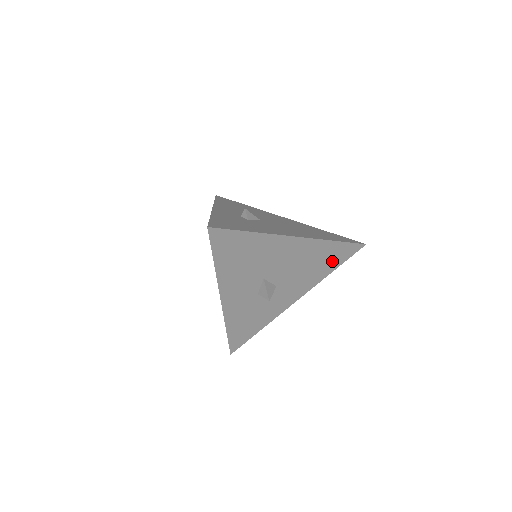
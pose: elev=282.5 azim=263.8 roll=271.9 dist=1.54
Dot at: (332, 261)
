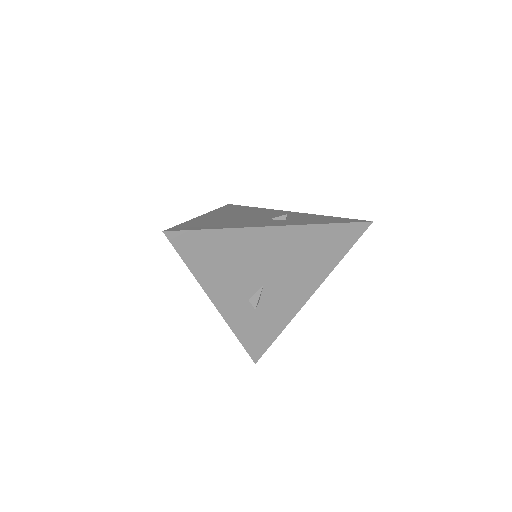
Dot at: occluded
